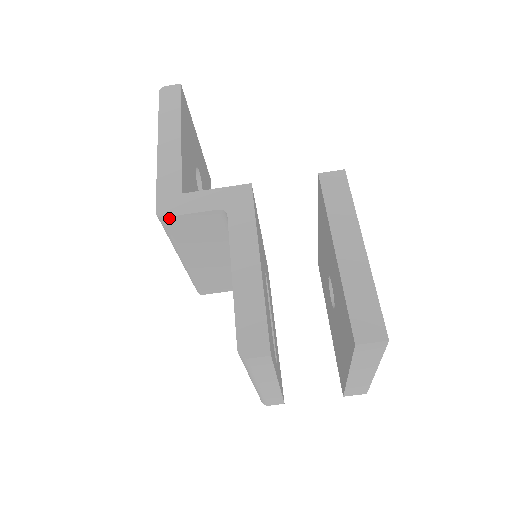
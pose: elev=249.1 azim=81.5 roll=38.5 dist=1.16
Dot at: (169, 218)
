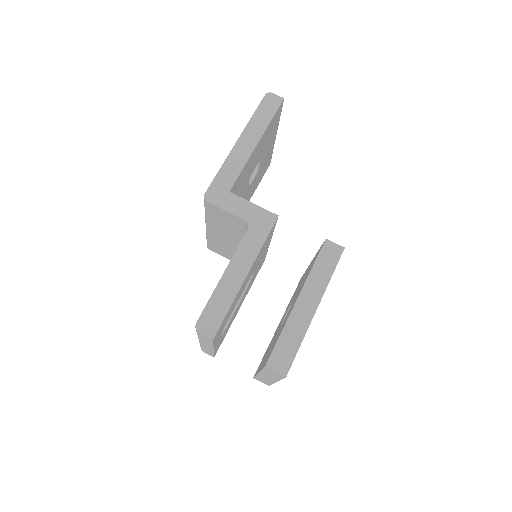
Dot at: (210, 204)
